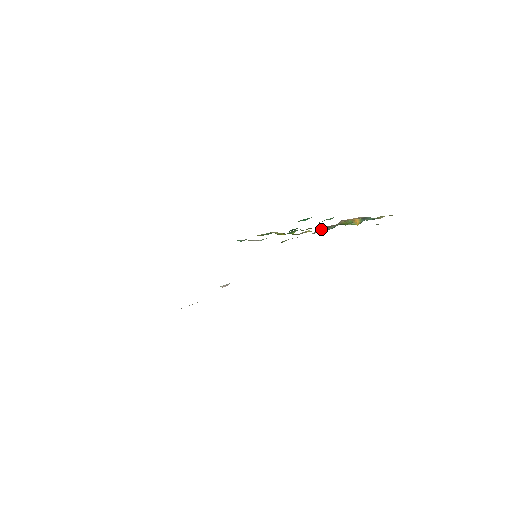
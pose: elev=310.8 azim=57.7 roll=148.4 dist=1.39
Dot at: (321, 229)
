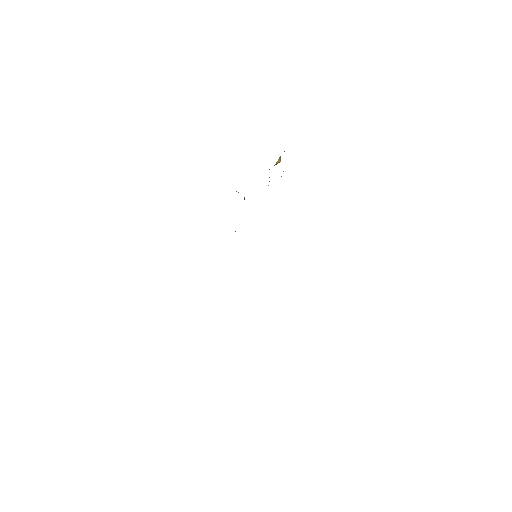
Dot at: occluded
